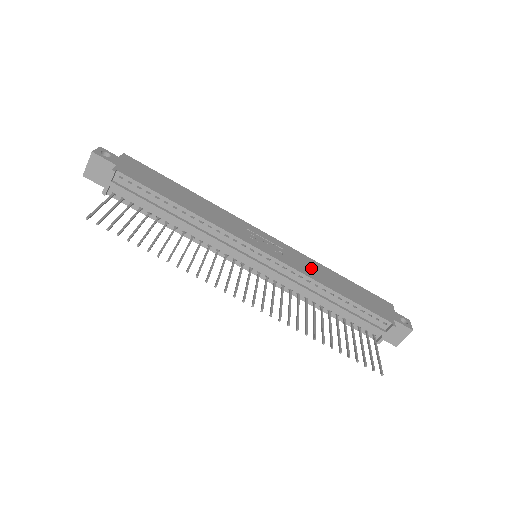
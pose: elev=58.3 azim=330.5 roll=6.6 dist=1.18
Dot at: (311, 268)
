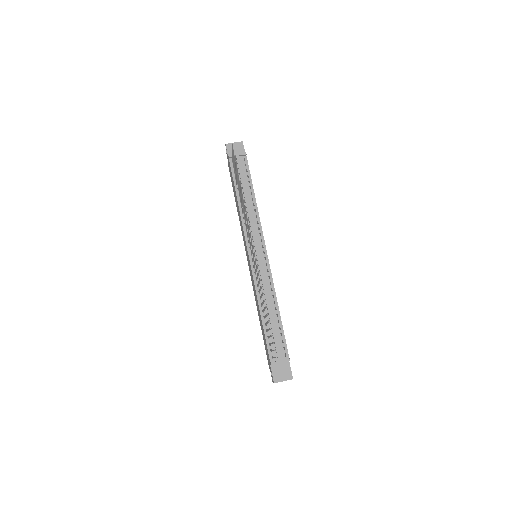
Dot at: occluded
